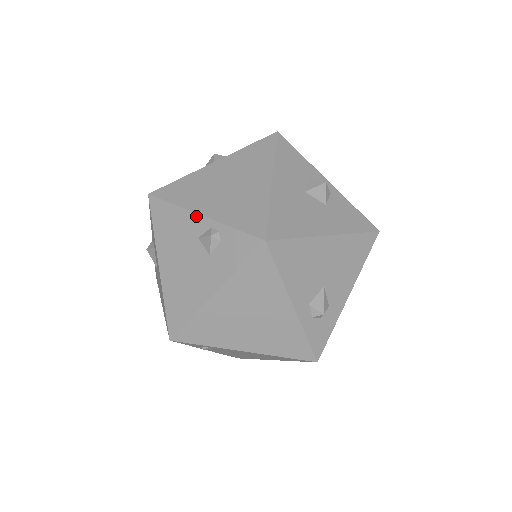
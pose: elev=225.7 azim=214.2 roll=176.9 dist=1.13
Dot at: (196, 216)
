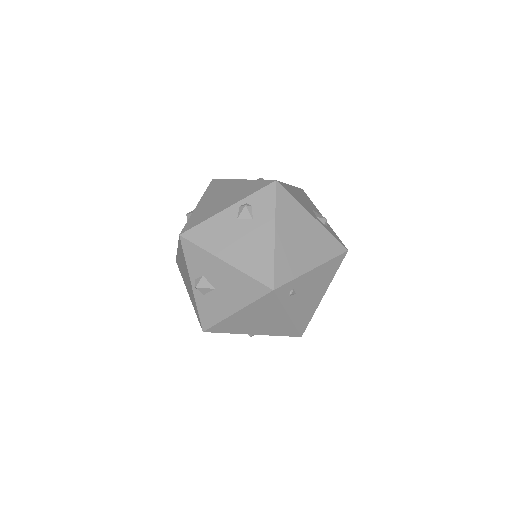
Dot at: (225, 211)
